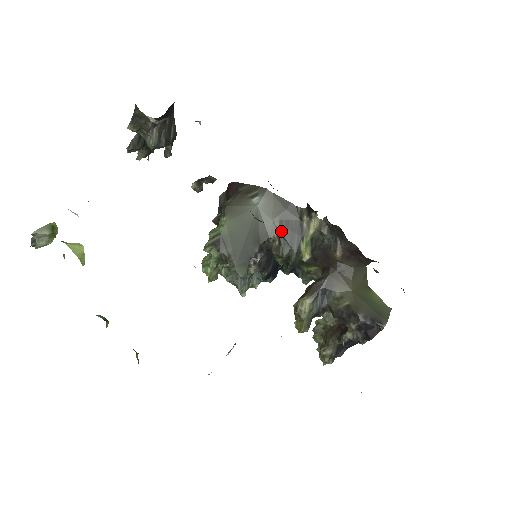
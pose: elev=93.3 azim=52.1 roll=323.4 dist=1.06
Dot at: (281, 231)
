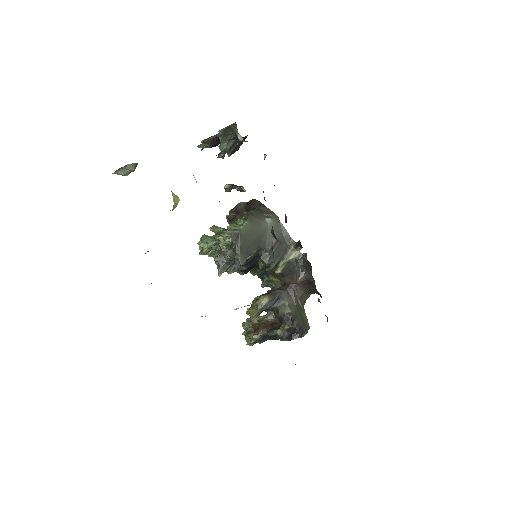
Dot at: (274, 248)
